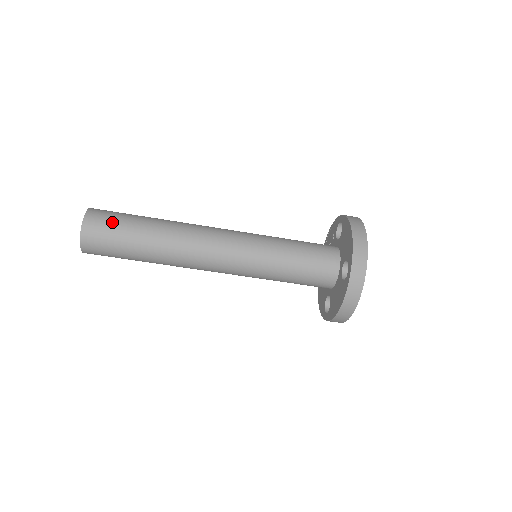
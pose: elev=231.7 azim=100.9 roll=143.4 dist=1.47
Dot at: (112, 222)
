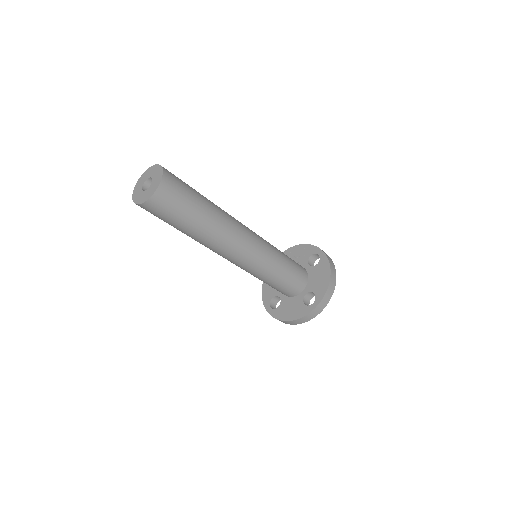
Dot at: (181, 197)
